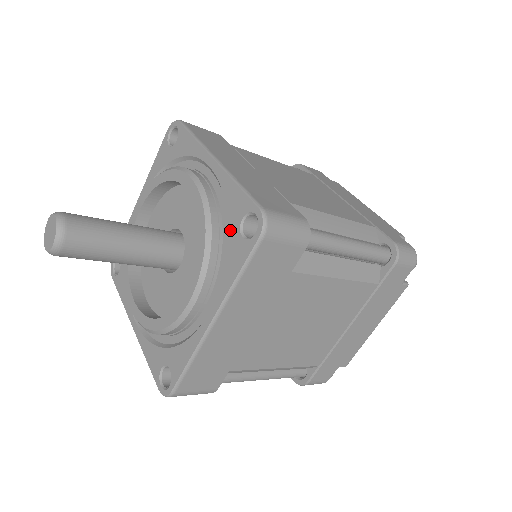
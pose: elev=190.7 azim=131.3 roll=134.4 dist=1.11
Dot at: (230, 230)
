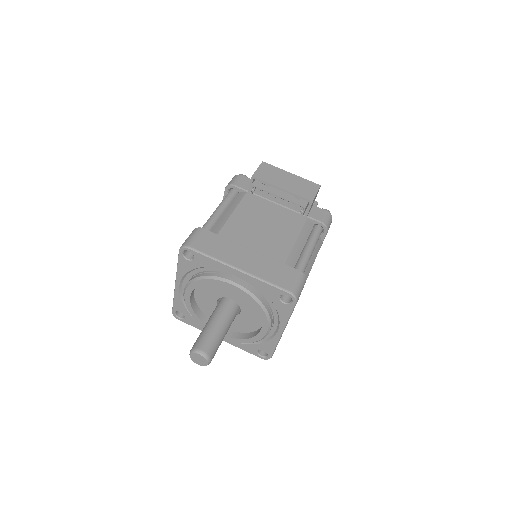
Dot at: (257, 346)
